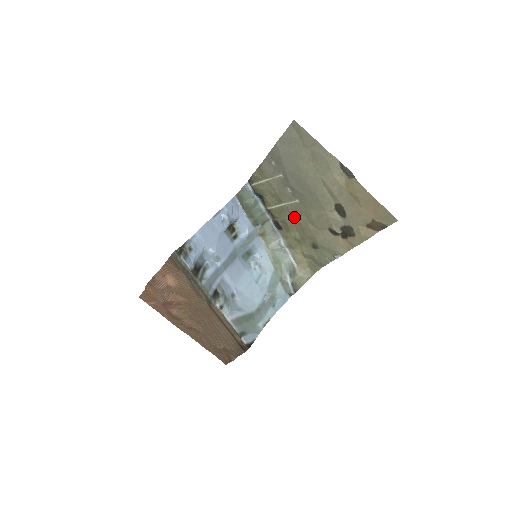
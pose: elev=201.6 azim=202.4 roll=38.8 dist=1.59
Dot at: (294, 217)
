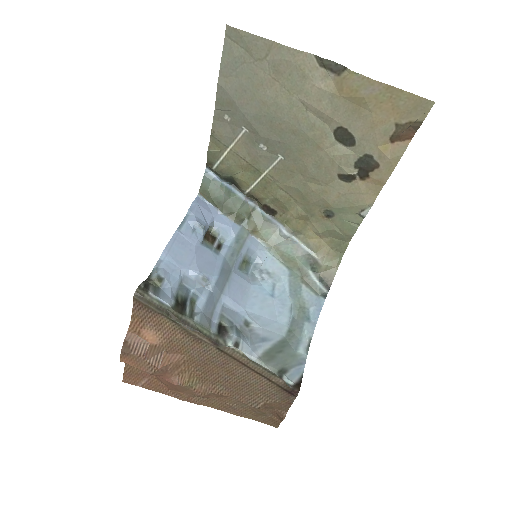
Dot at: (285, 185)
